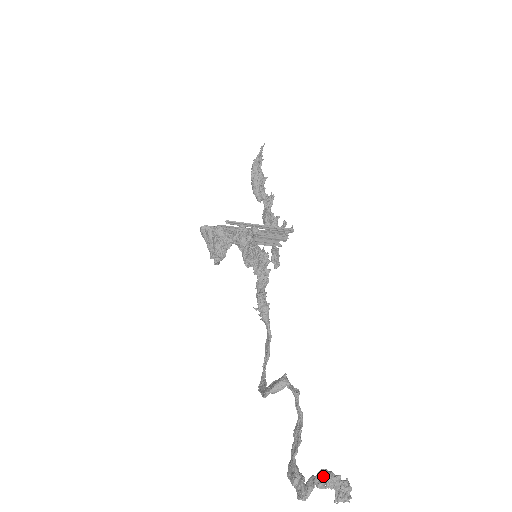
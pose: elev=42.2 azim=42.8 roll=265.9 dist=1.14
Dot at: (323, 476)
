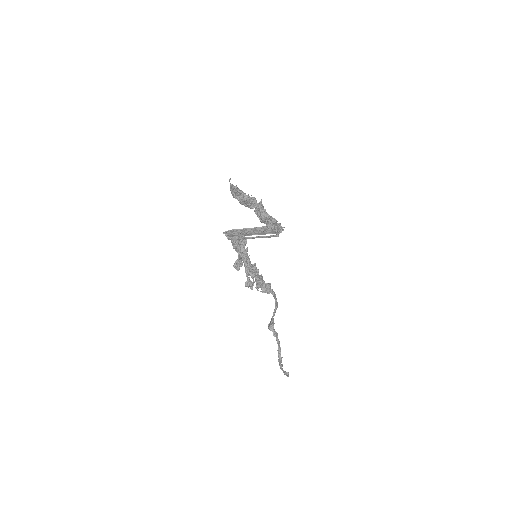
Dot at: (280, 367)
